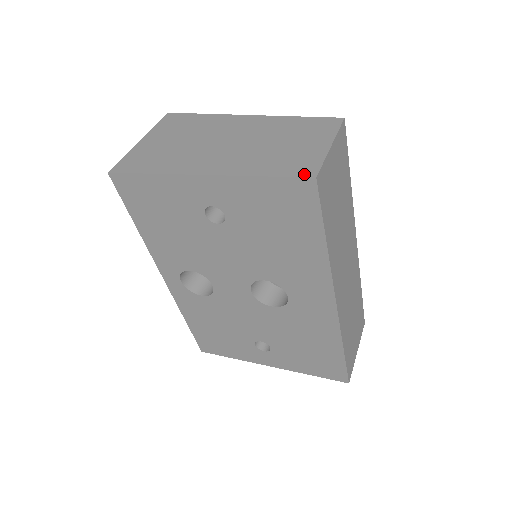
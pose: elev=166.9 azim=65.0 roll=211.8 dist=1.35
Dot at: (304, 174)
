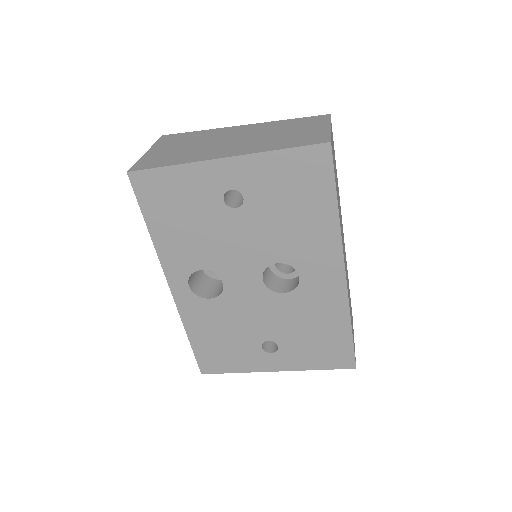
Dot at: (319, 142)
